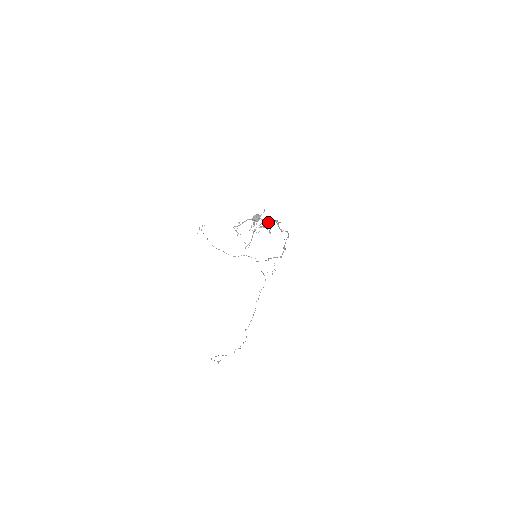
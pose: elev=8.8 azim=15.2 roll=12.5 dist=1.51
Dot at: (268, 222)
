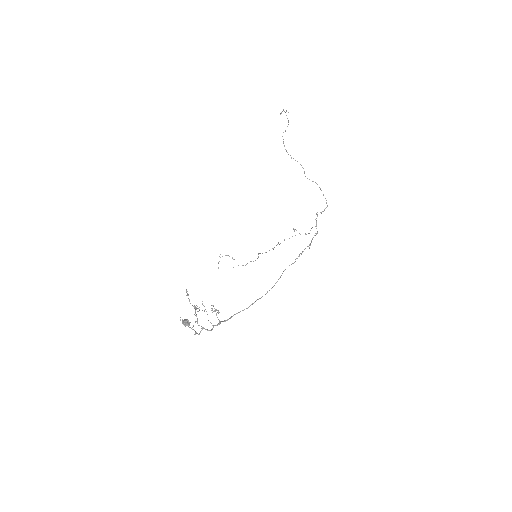
Dot at: occluded
